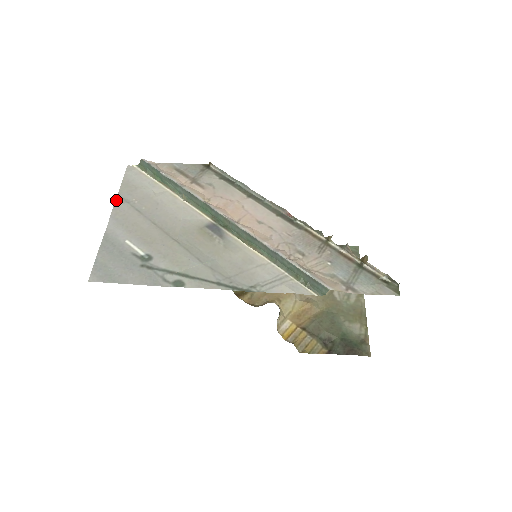
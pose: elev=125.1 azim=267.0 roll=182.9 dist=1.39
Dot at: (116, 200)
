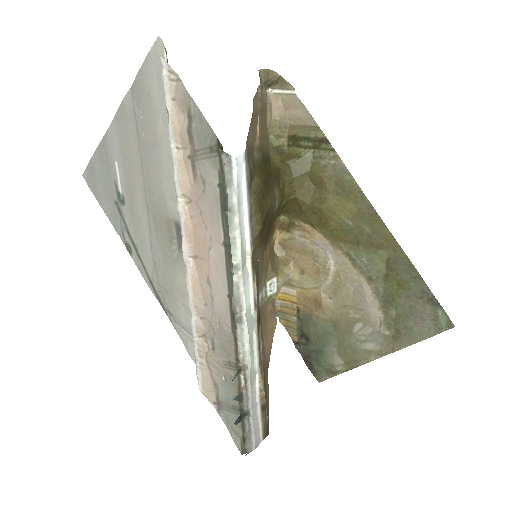
Dot at: (126, 95)
